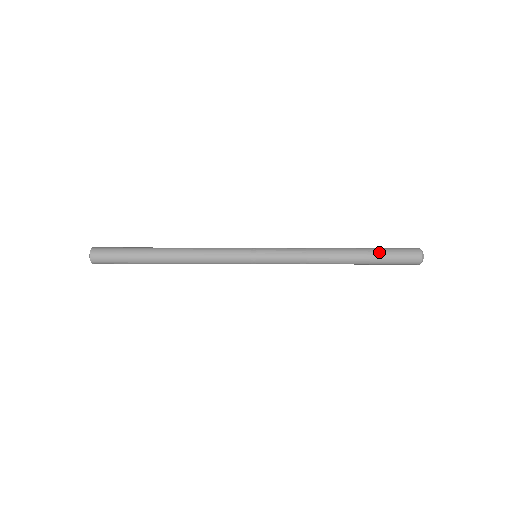
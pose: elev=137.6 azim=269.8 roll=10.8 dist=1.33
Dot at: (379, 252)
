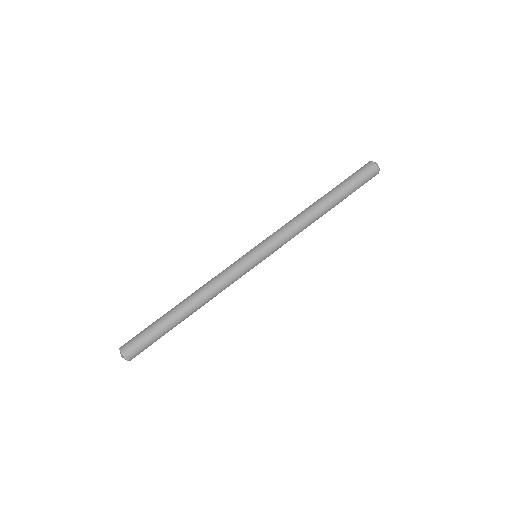
Dot at: (342, 183)
